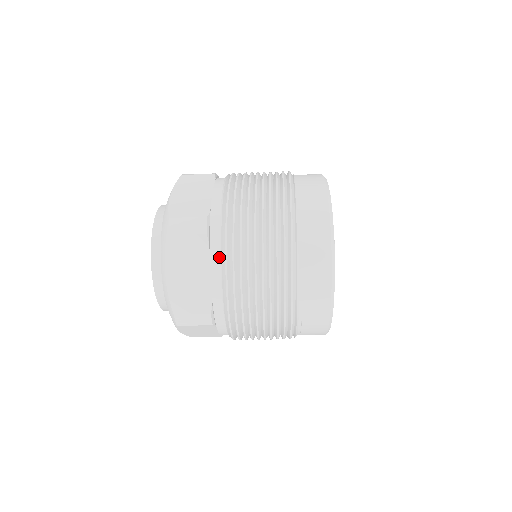
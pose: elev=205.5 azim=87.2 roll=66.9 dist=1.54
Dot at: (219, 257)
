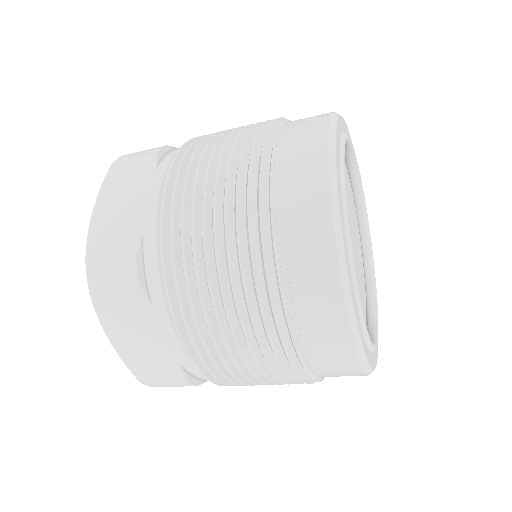
Dot at: (165, 175)
